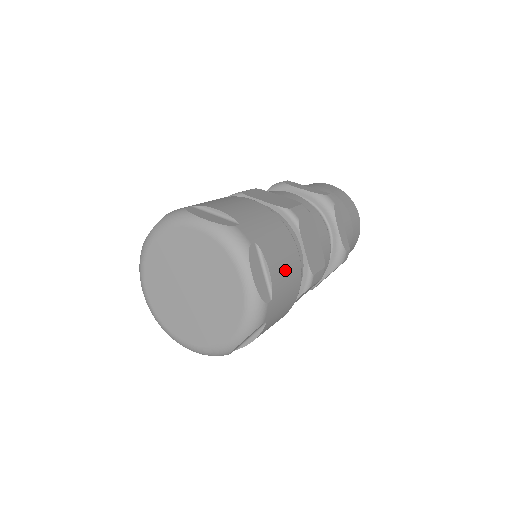
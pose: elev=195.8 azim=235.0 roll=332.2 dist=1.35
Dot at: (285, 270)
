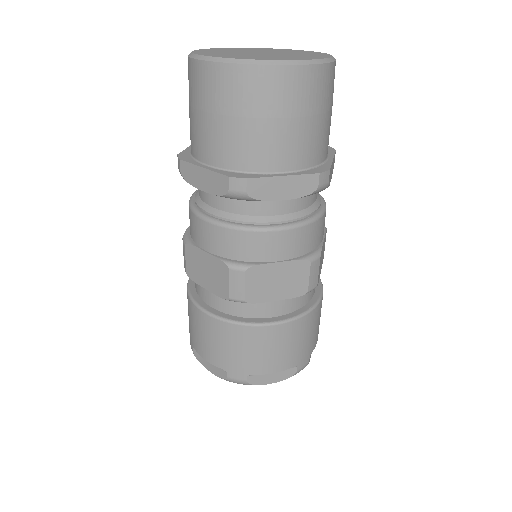
Dot at: (320, 316)
